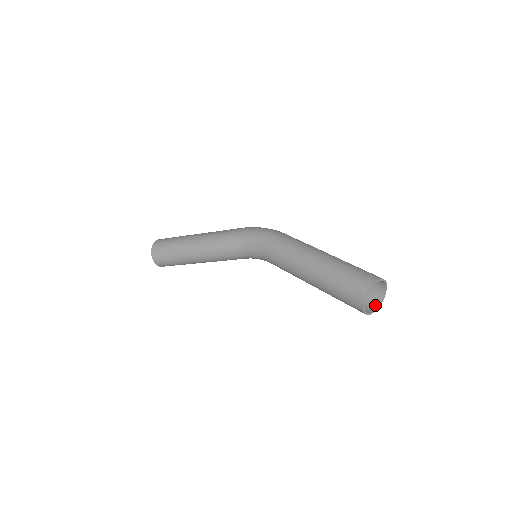
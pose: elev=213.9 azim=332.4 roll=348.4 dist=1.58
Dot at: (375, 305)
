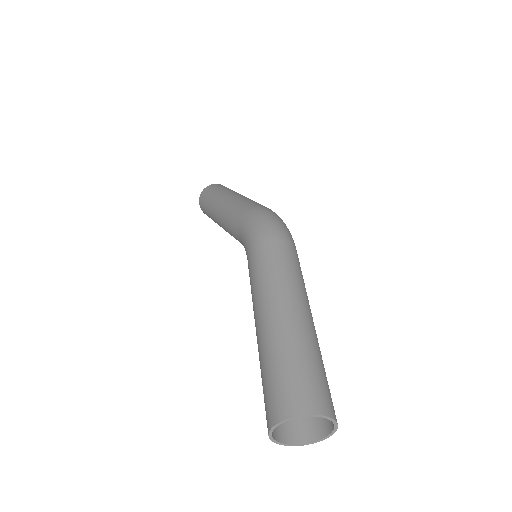
Dot at: (322, 432)
